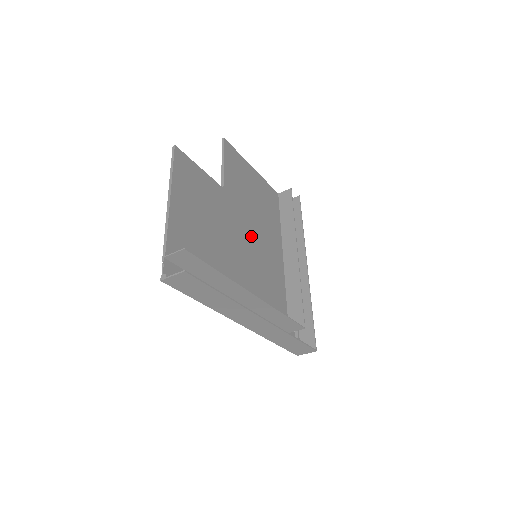
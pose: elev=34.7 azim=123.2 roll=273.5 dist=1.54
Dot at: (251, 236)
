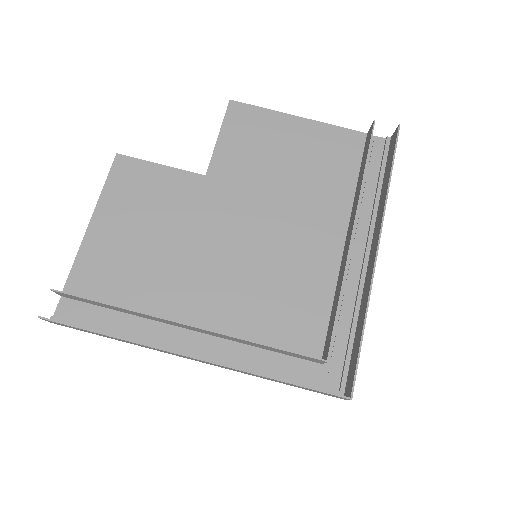
Dot at: (257, 227)
